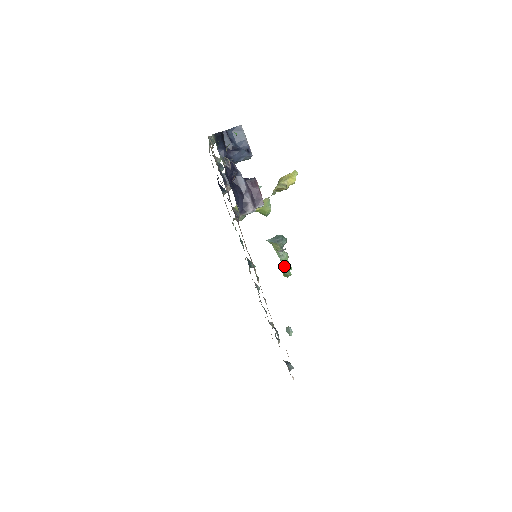
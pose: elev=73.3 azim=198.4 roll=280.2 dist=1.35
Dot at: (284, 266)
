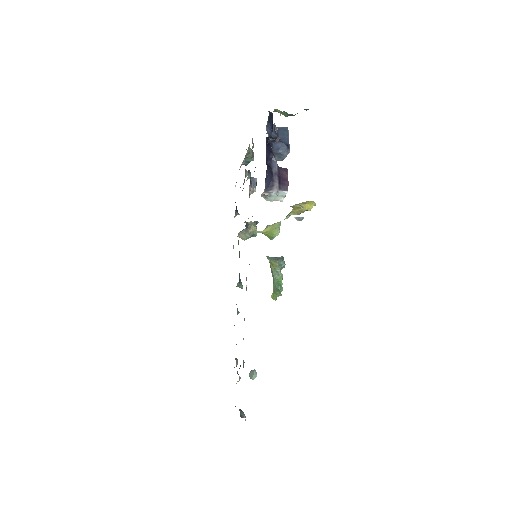
Dot at: (277, 283)
